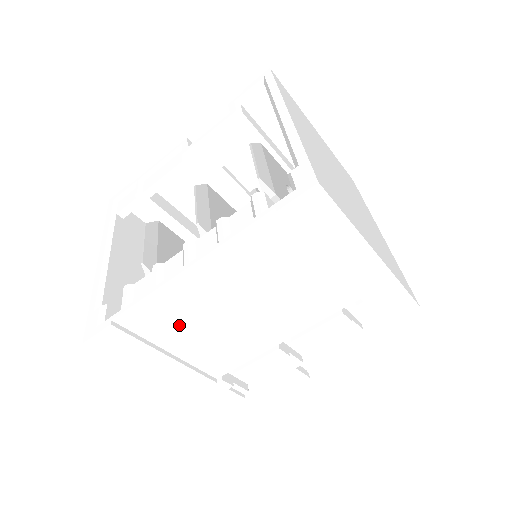
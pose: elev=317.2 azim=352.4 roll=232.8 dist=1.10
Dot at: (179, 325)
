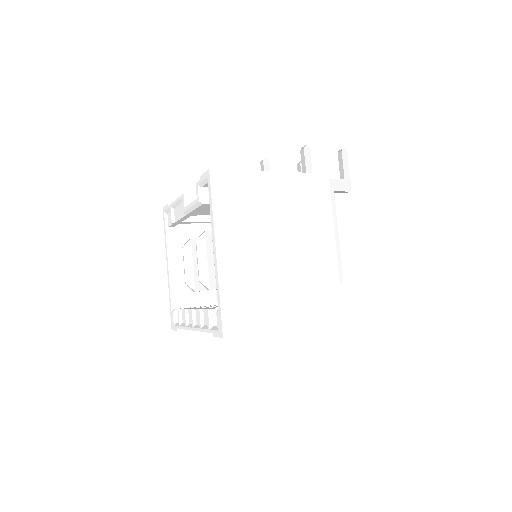
Dot at: occluded
